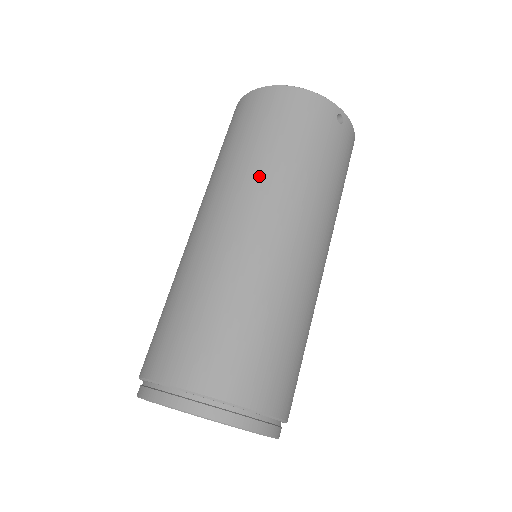
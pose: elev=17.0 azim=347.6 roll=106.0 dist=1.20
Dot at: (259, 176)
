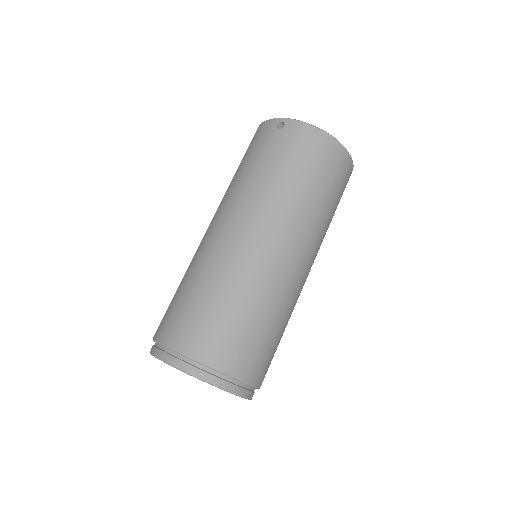
Dot at: (309, 220)
